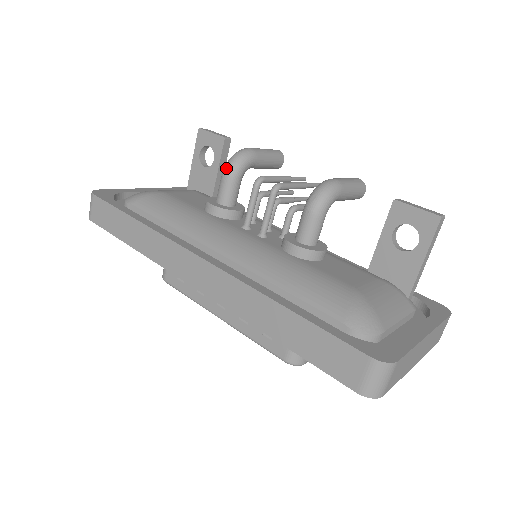
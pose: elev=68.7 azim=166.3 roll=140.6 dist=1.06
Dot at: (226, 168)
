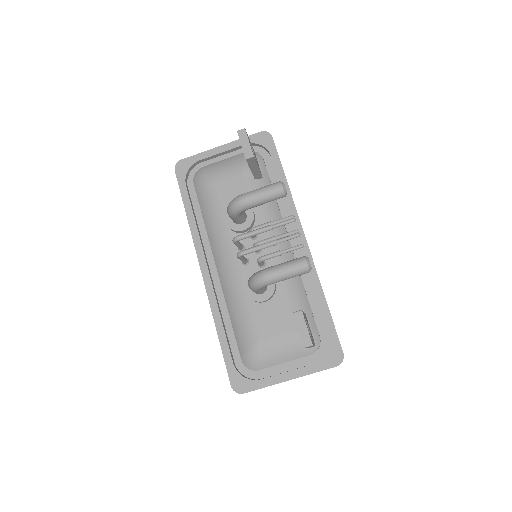
Dot at: (227, 209)
